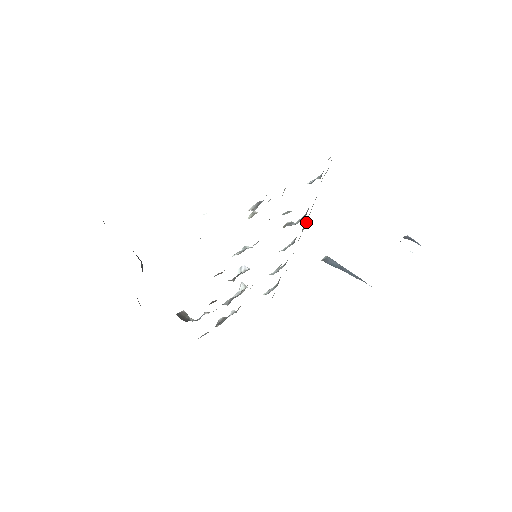
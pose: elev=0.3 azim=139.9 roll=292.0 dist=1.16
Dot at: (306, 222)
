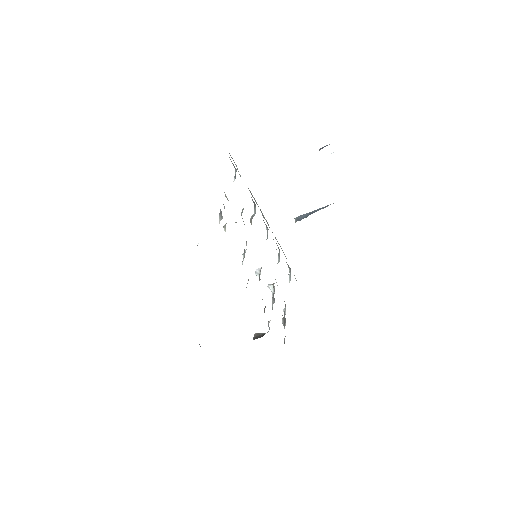
Dot at: (260, 210)
